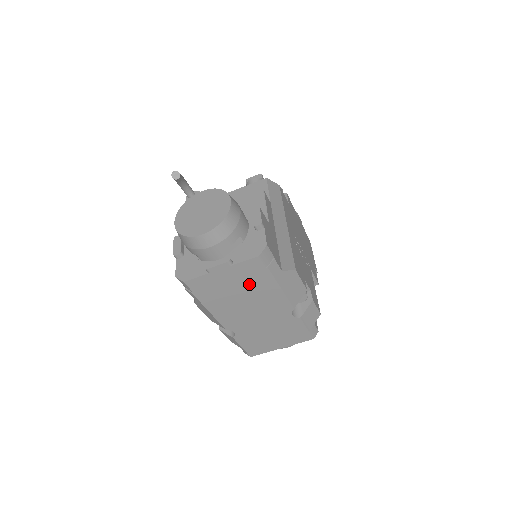
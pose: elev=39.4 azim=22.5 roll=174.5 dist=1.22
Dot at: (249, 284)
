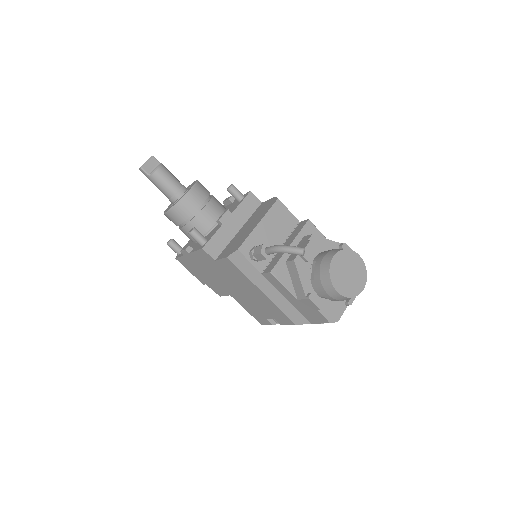
Dot at: occluded
